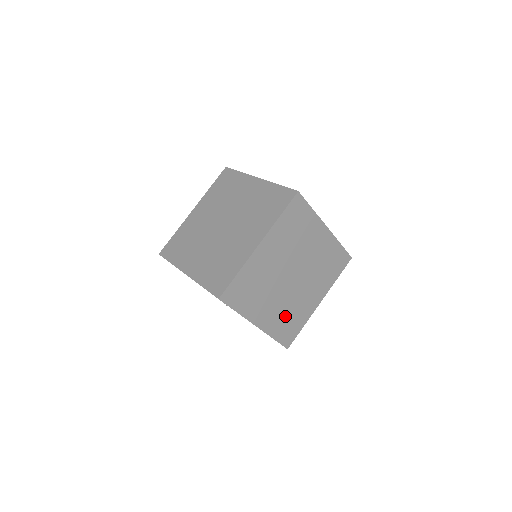
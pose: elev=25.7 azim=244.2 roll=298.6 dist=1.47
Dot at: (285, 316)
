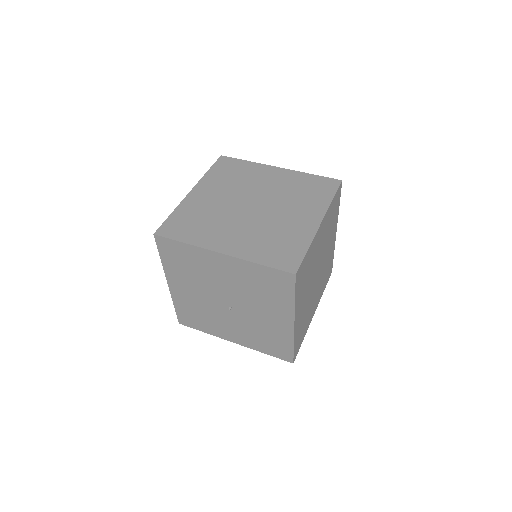
Dot at: (303, 320)
